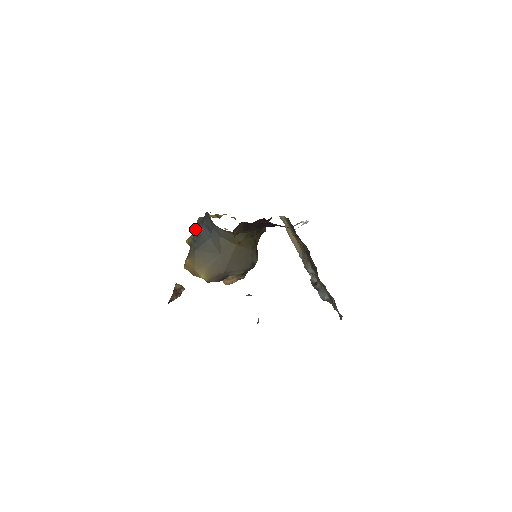
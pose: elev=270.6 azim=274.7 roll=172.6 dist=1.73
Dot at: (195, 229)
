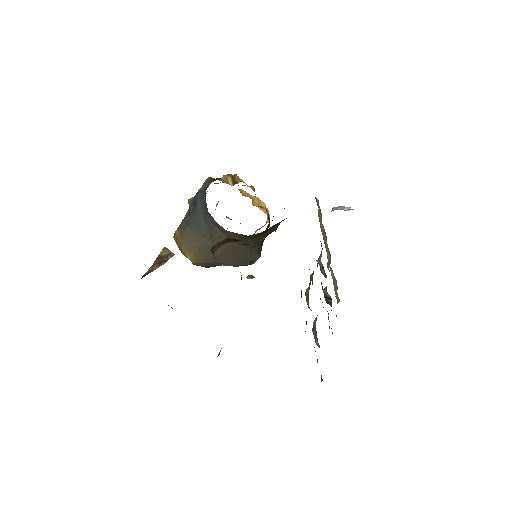
Dot at: (195, 196)
